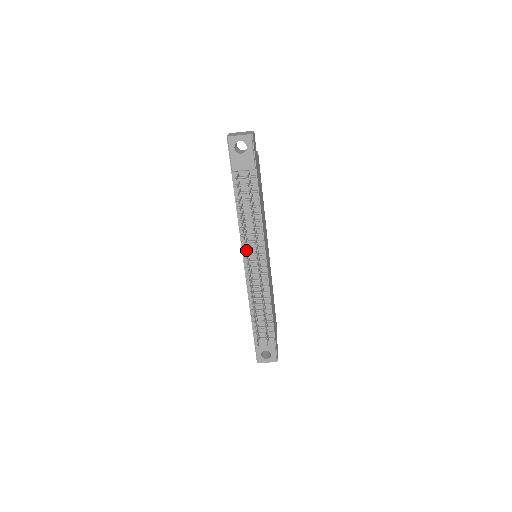
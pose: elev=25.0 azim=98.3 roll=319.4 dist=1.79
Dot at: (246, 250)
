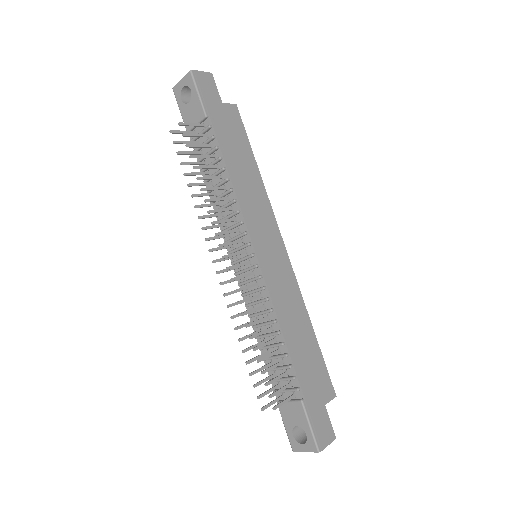
Dot at: (211, 237)
